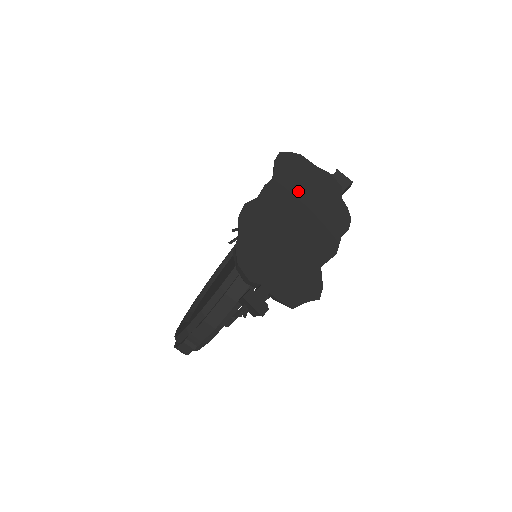
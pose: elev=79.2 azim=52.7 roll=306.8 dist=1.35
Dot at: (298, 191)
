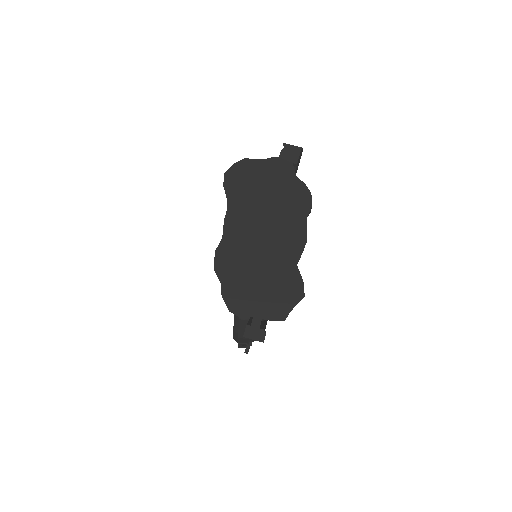
Dot at: (254, 202)
